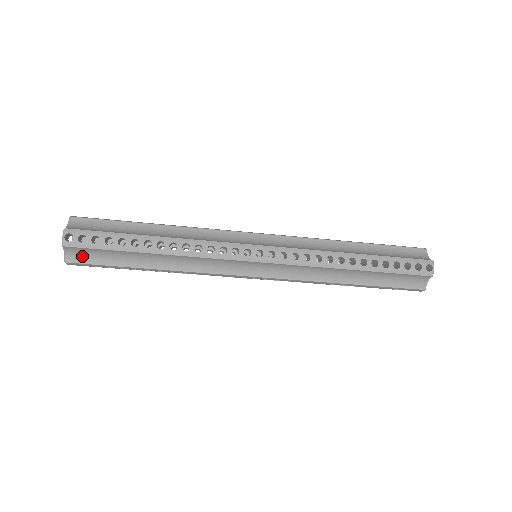
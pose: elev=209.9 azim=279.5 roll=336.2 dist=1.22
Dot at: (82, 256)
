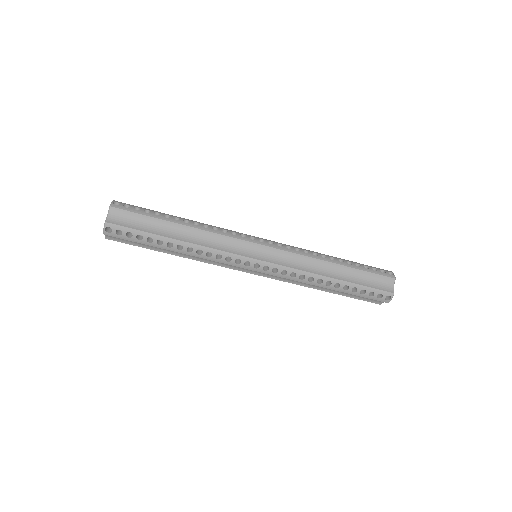
Dot at: (121, 220)
